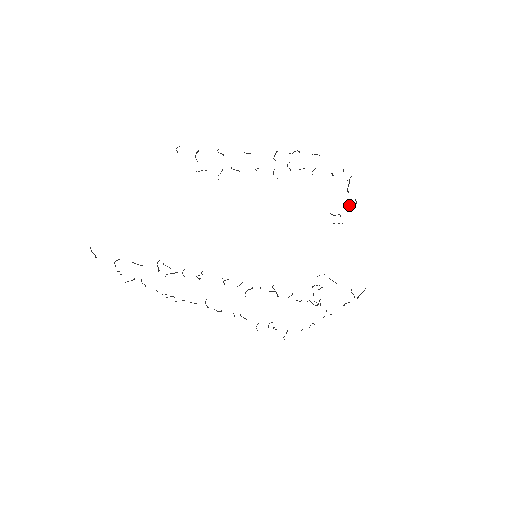
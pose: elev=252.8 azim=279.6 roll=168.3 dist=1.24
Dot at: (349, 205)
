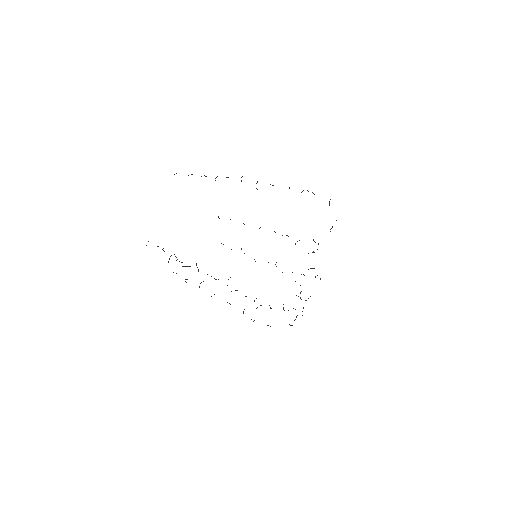
Dot at: (317, 275)
